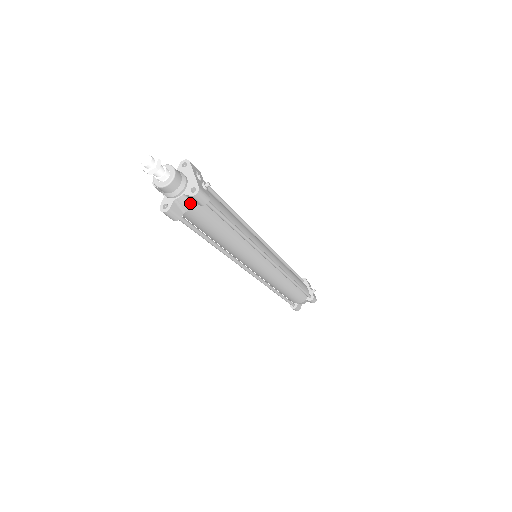
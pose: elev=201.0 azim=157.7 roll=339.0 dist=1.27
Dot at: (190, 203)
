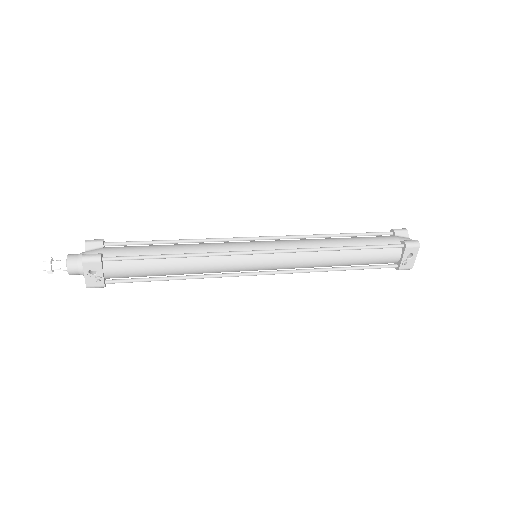
Dot at: occluded
